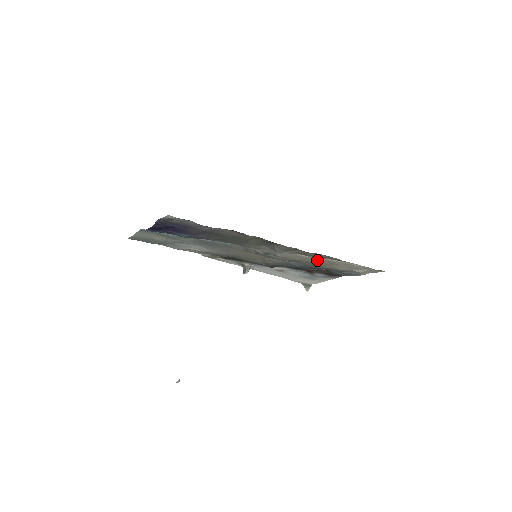
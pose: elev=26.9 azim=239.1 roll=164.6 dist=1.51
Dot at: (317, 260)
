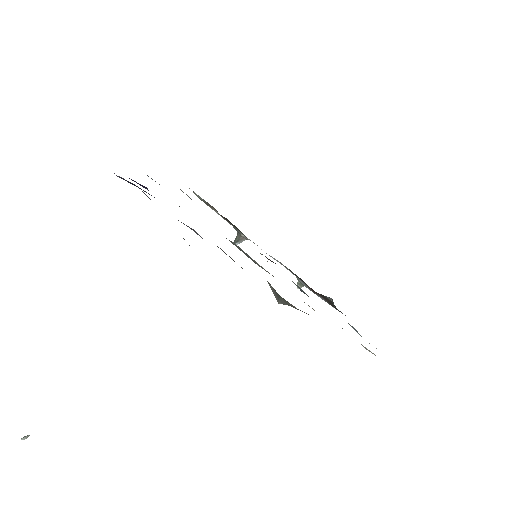
Dot at: occluded
